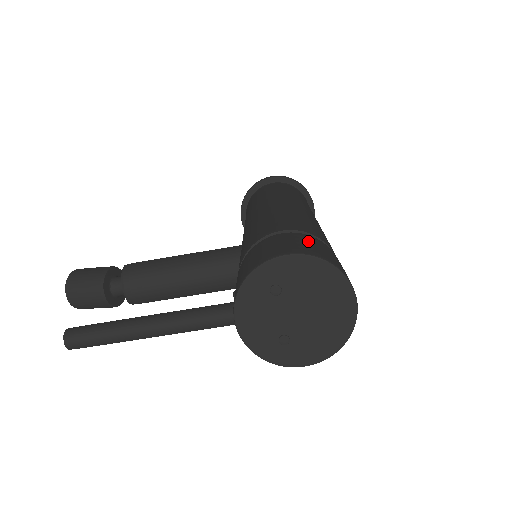
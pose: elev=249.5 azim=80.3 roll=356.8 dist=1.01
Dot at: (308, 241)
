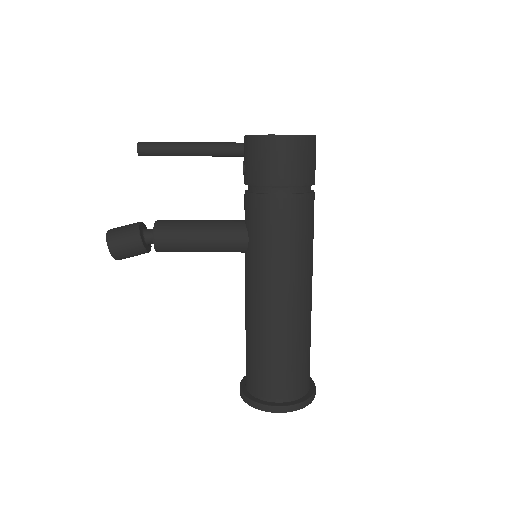
Dot at: occluded
